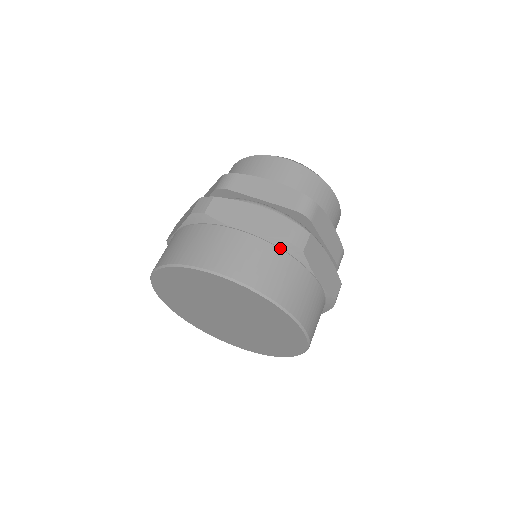
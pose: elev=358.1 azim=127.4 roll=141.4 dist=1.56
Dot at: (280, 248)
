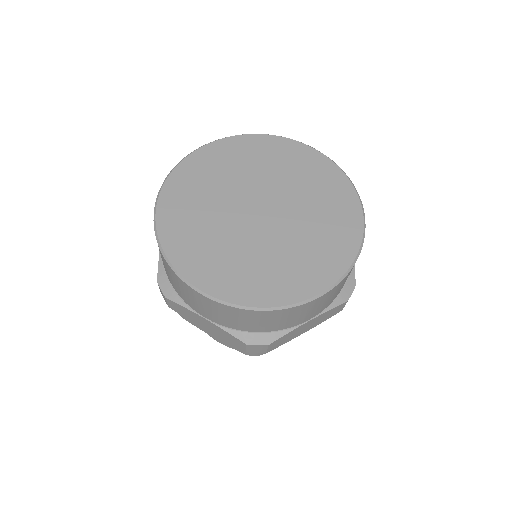
Dot at: occluded
